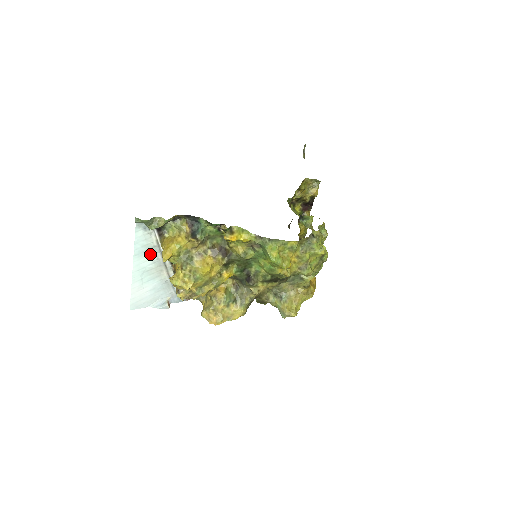
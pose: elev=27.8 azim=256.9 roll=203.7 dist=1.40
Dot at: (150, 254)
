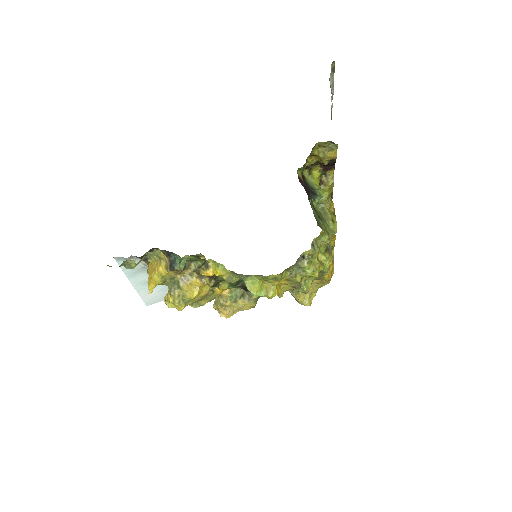
Dot at: (143, 272)
